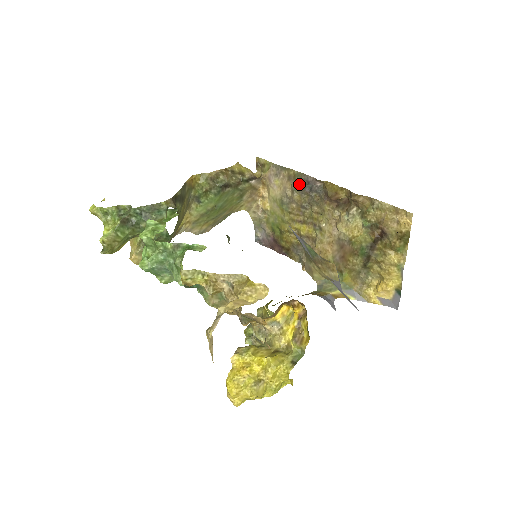
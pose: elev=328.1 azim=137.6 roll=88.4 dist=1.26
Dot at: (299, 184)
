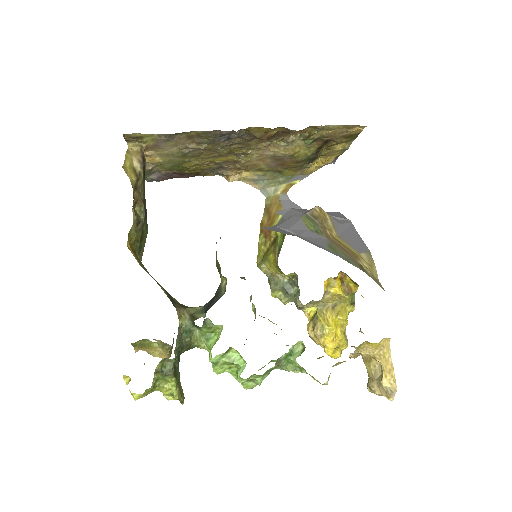
Dot at: (208, 139)
